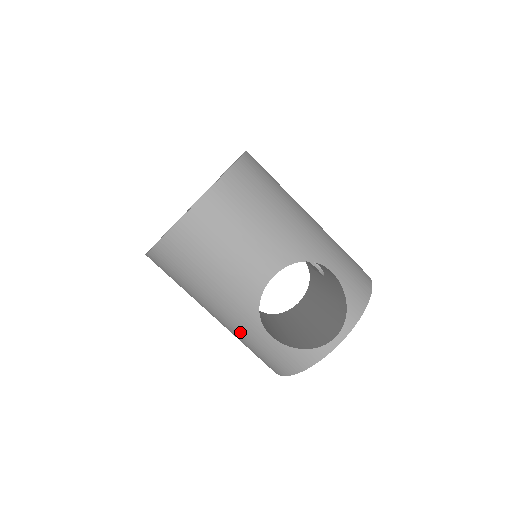
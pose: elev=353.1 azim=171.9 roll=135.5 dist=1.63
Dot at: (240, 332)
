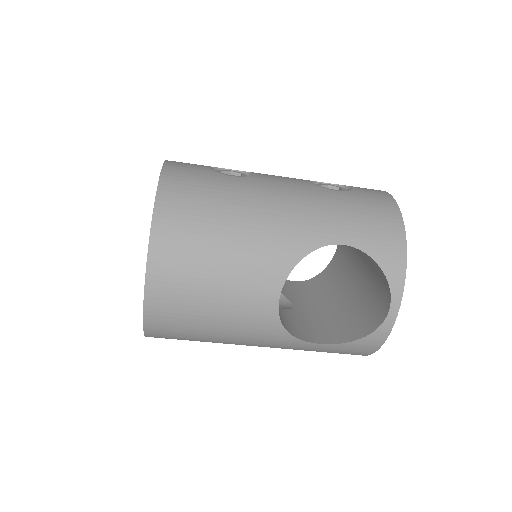
Dot at: occluded
